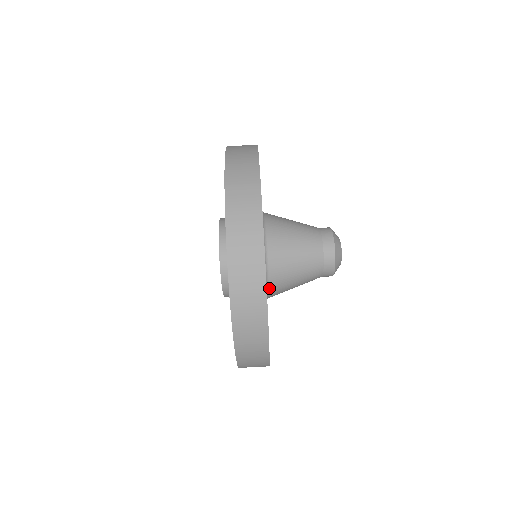
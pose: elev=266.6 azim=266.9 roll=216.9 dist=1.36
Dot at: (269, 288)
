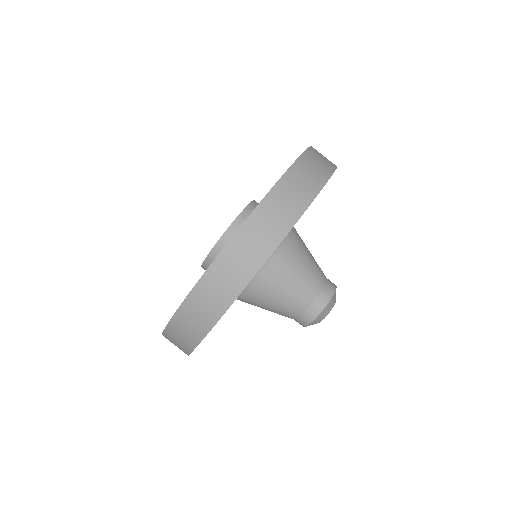
Dot at: (273, 256)
